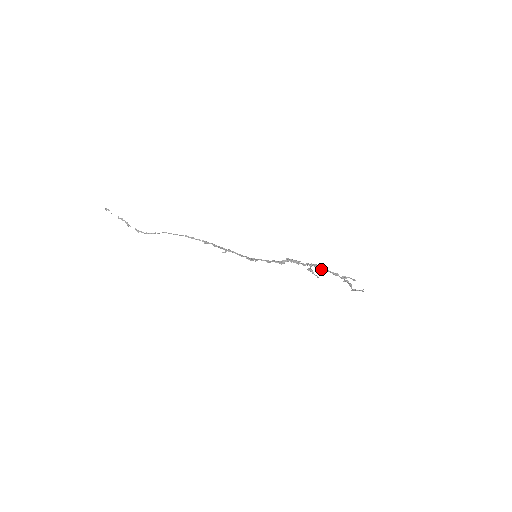
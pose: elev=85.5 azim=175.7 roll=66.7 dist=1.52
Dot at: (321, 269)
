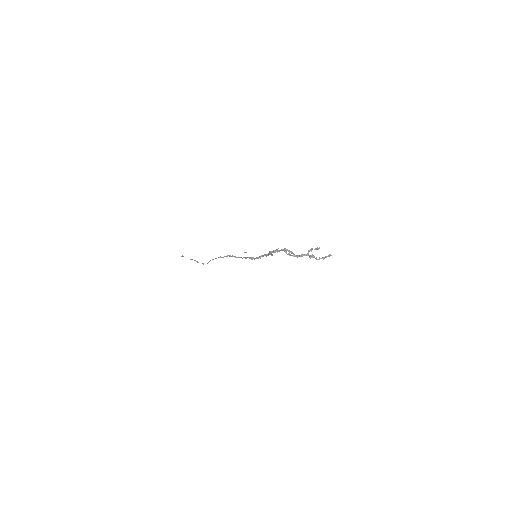
Dot at: occluded
